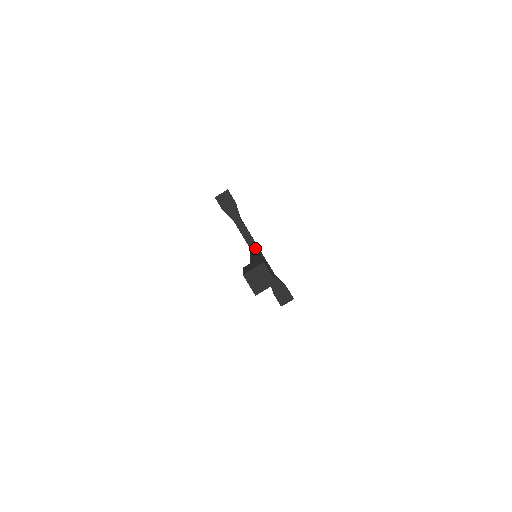
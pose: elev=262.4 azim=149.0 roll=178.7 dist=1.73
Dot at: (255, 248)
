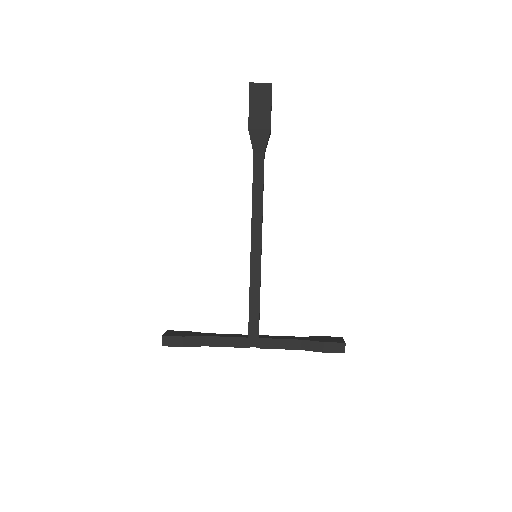
Dot at: occluded
